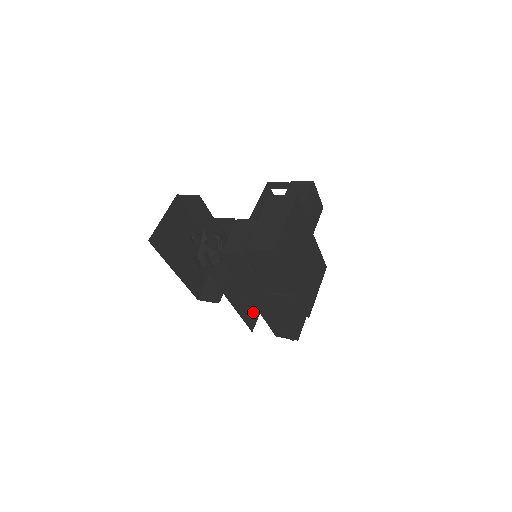
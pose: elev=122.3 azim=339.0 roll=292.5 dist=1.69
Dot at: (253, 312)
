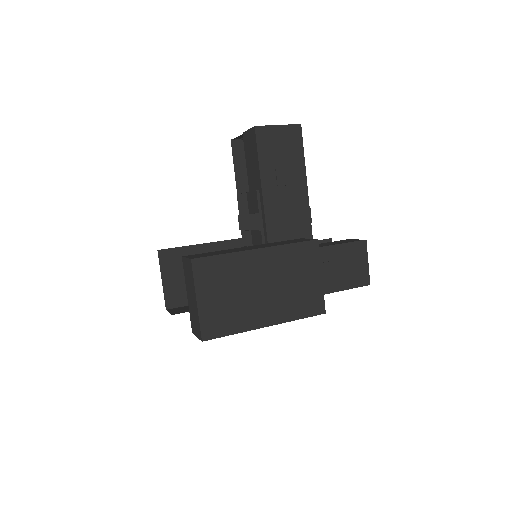
Dot at: occluded
